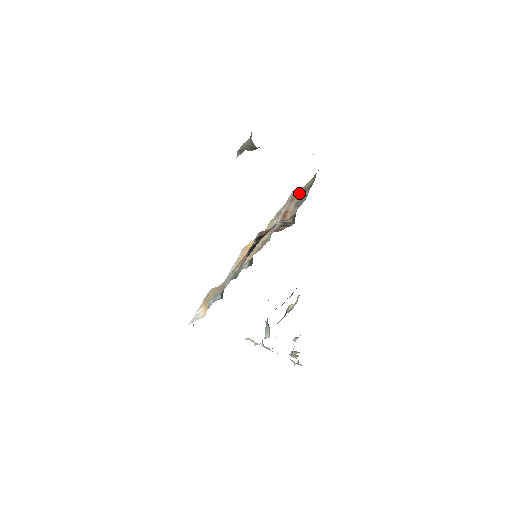
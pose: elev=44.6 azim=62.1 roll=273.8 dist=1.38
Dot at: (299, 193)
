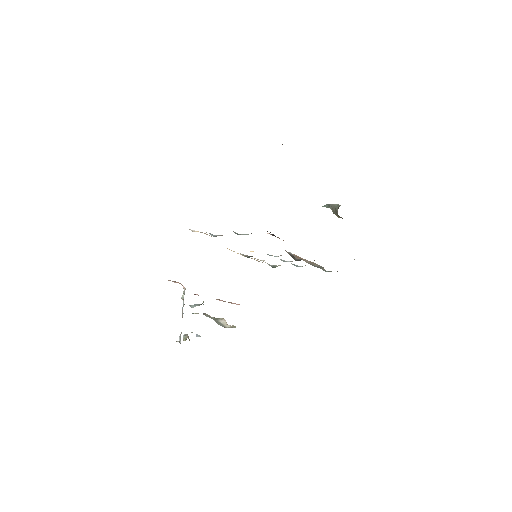
Dot at: occluded
